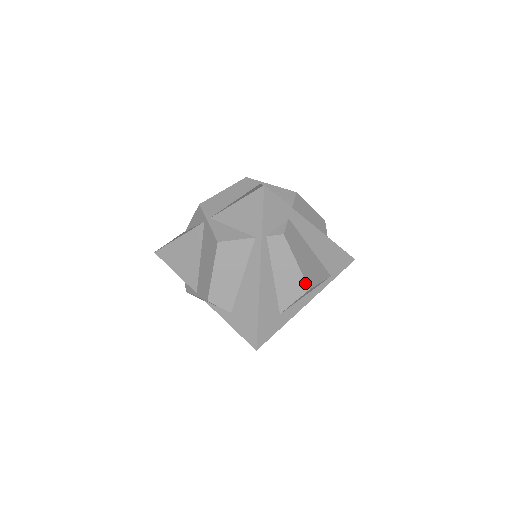
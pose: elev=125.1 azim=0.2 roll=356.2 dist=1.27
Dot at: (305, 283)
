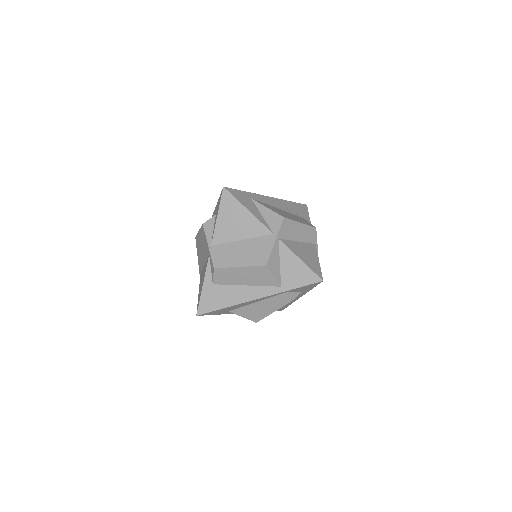
Dot at: occluded
